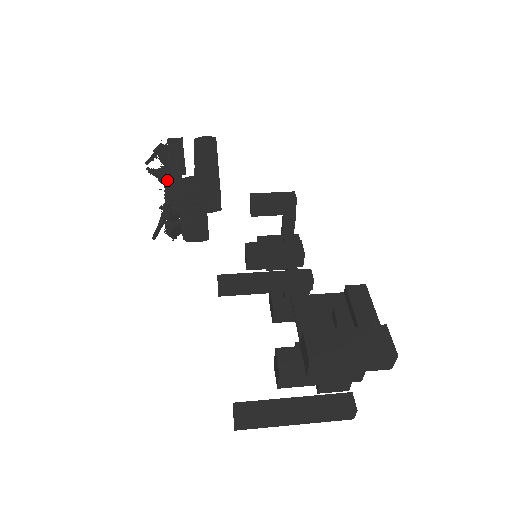
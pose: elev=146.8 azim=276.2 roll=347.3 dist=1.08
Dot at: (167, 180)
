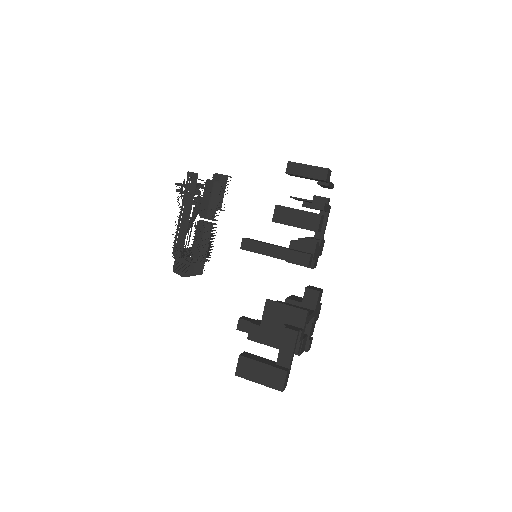
Dot at: (177, 228)
